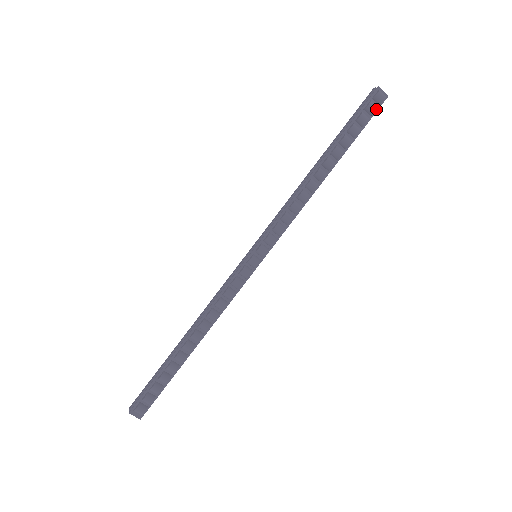
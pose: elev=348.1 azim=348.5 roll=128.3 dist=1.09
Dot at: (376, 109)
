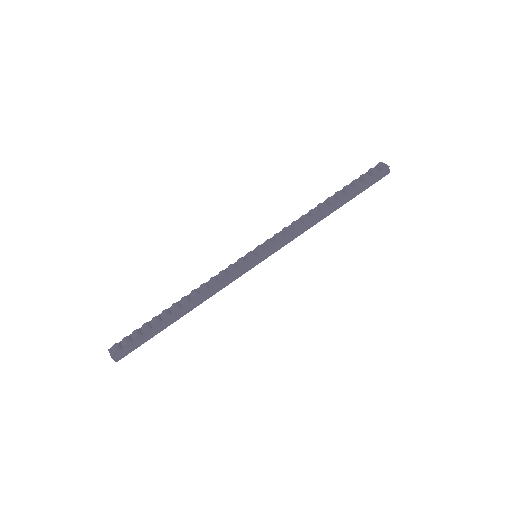
Dot at: (376, 171)
